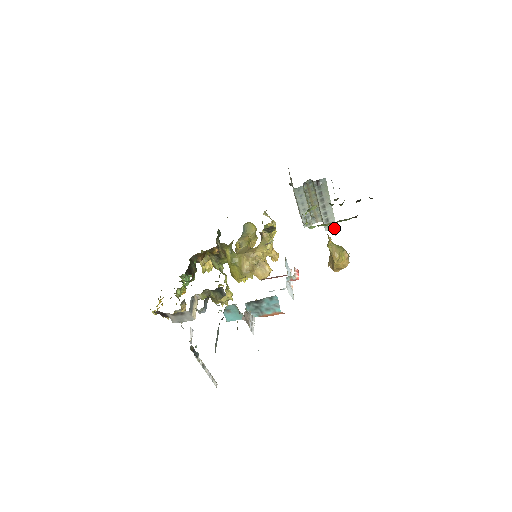
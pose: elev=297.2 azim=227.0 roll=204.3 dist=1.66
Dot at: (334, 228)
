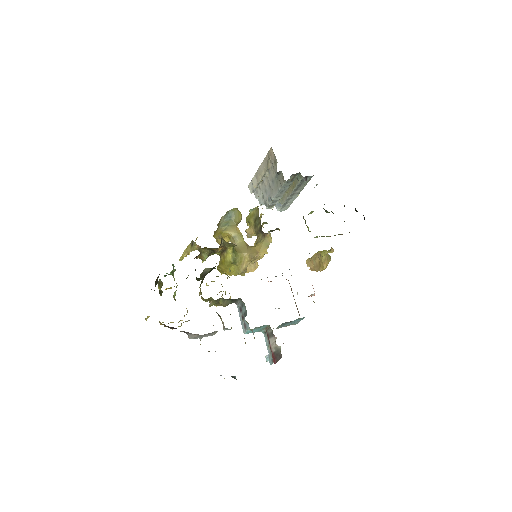
Dot at: occluded
